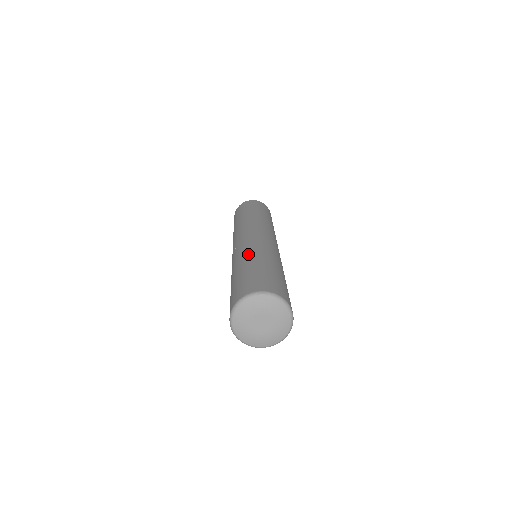
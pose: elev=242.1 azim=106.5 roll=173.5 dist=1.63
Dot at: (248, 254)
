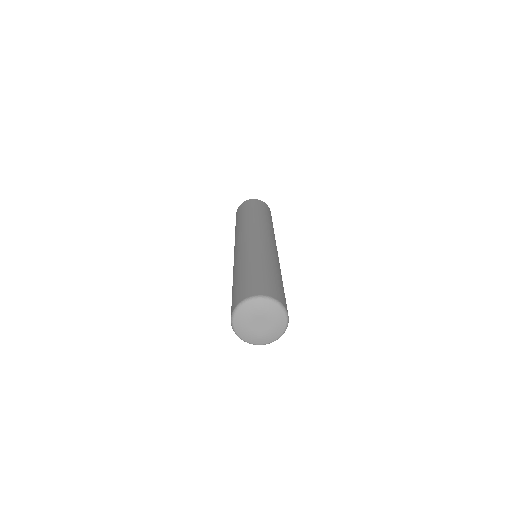
Dot at: (243, 259)
